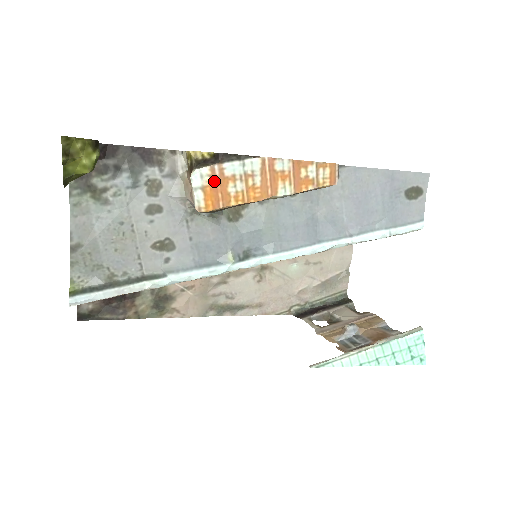
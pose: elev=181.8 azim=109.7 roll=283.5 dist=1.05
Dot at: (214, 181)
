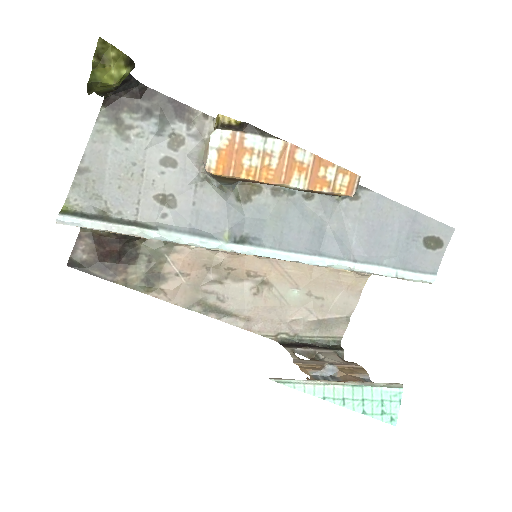
Dot at: (232, 147)
